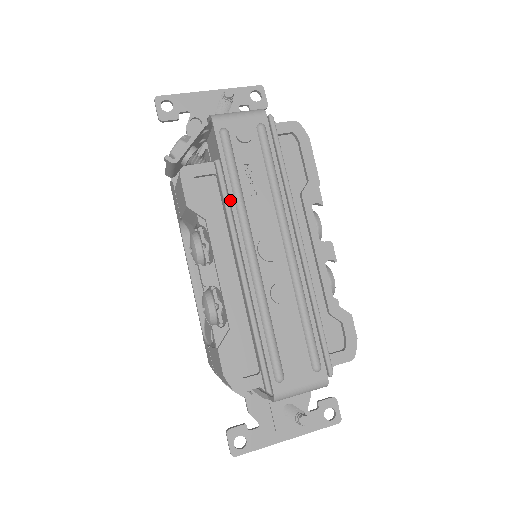
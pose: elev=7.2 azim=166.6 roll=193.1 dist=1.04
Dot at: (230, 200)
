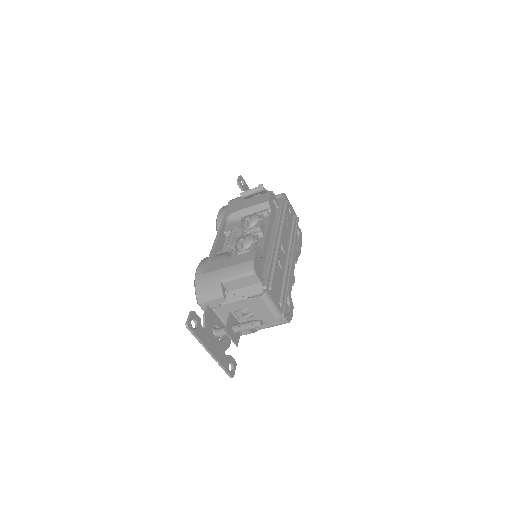
Dot at: (281, 218)
